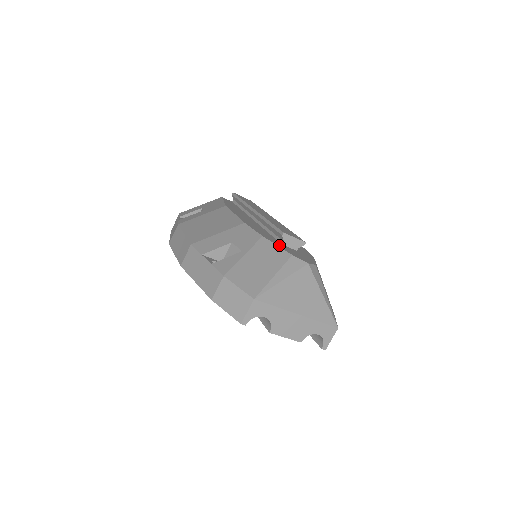
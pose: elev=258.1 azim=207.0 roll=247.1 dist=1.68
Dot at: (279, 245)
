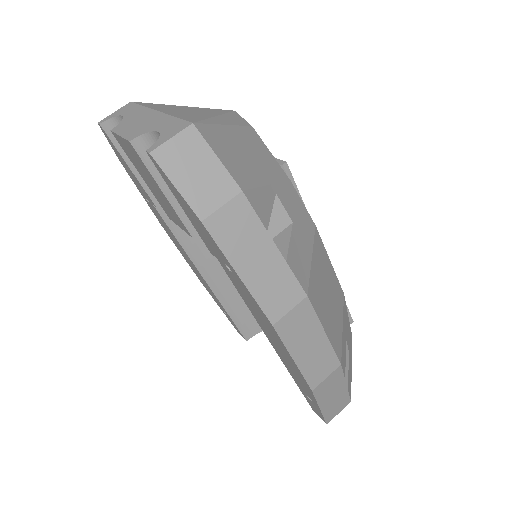
Dot at: occluded
